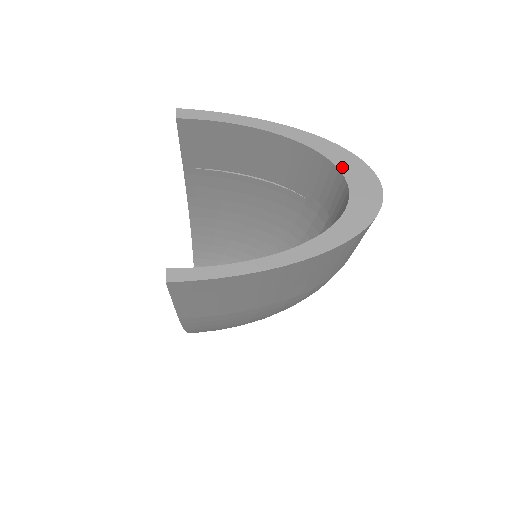
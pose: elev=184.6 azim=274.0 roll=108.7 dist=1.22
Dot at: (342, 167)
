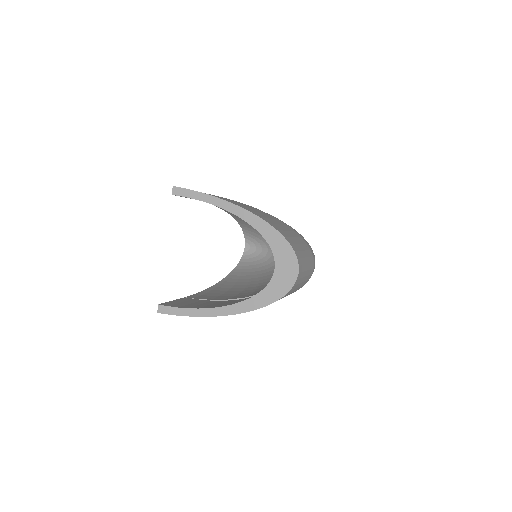
Dot at: (274, 249)
